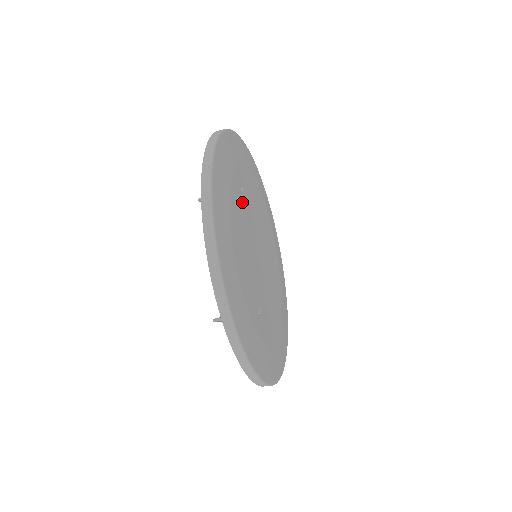
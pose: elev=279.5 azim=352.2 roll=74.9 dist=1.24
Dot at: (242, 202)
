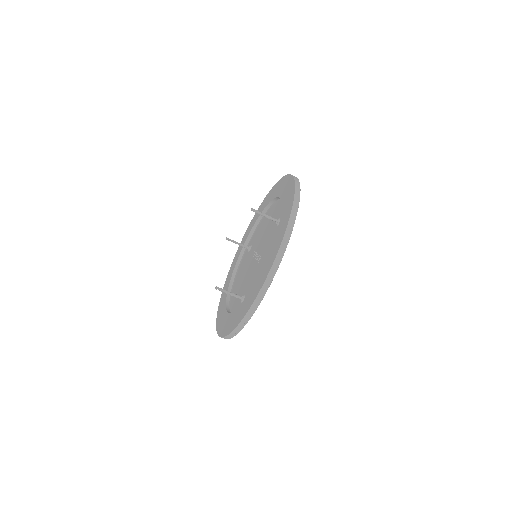
Dot at: occluded
